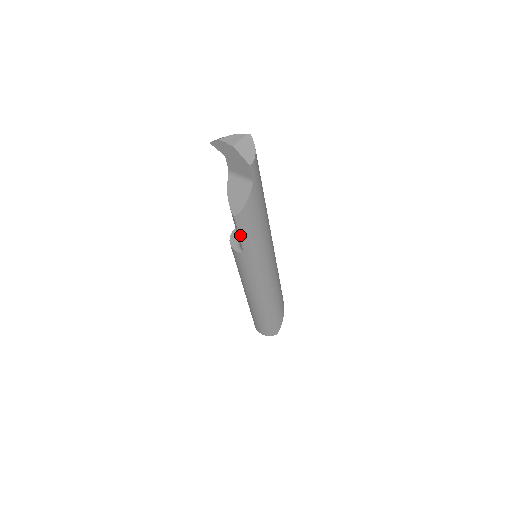
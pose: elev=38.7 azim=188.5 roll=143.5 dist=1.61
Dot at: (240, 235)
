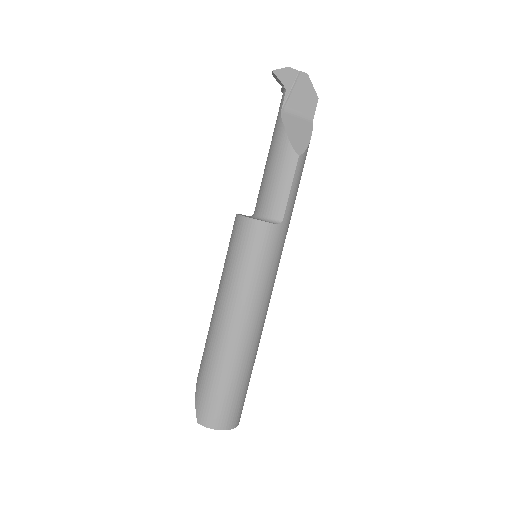
Dot at: (291, 189)
